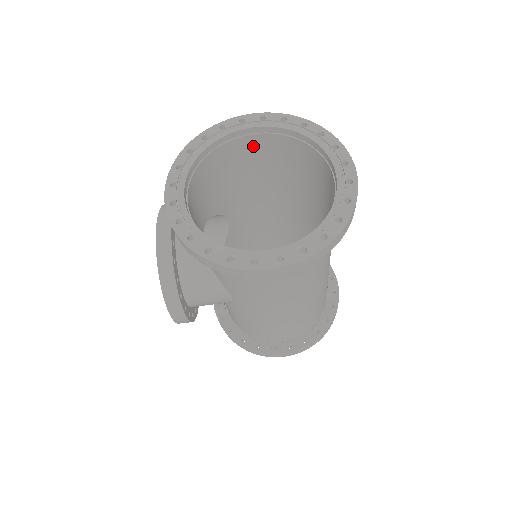
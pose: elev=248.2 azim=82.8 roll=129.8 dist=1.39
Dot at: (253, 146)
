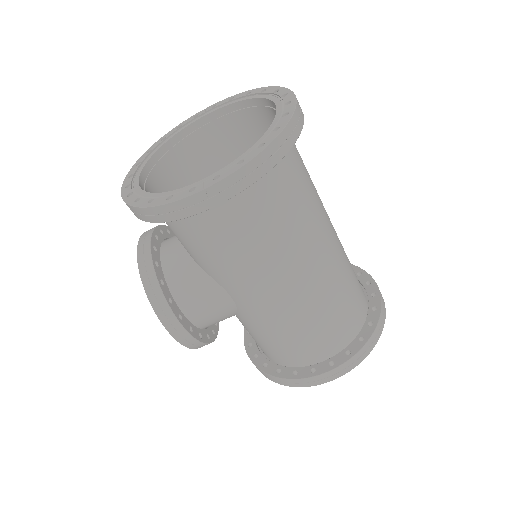
Dot at: (215, 138)
